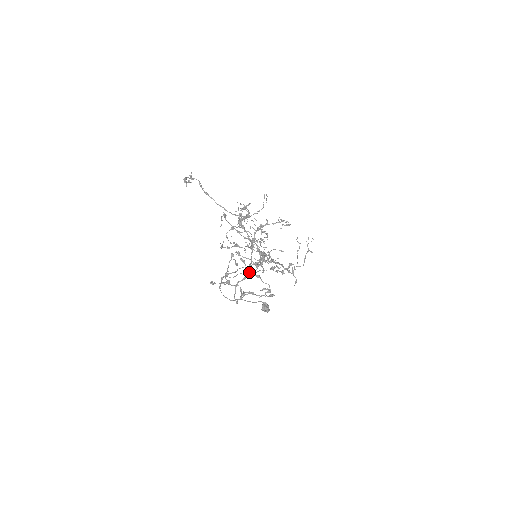
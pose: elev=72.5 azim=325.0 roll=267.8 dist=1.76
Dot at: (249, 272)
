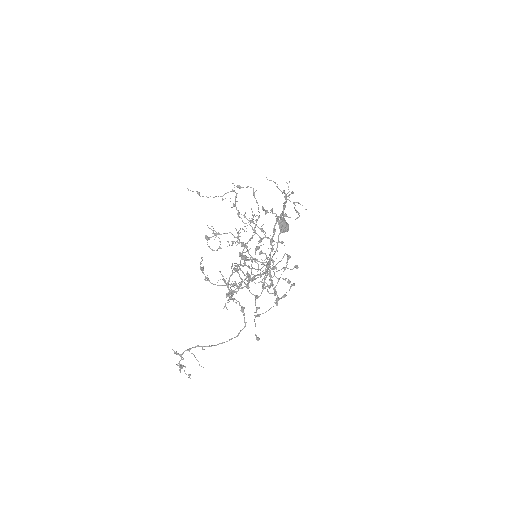
Dot at: occluded
